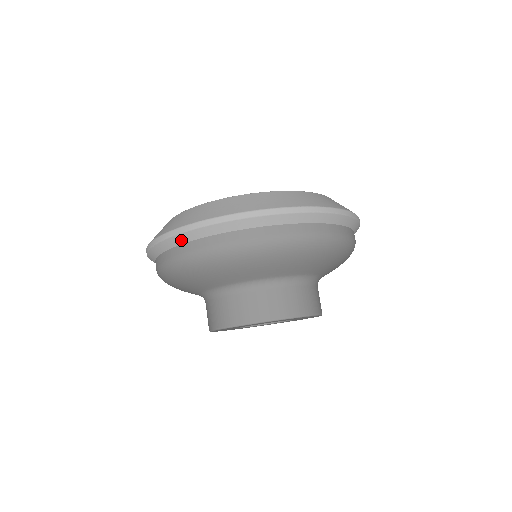
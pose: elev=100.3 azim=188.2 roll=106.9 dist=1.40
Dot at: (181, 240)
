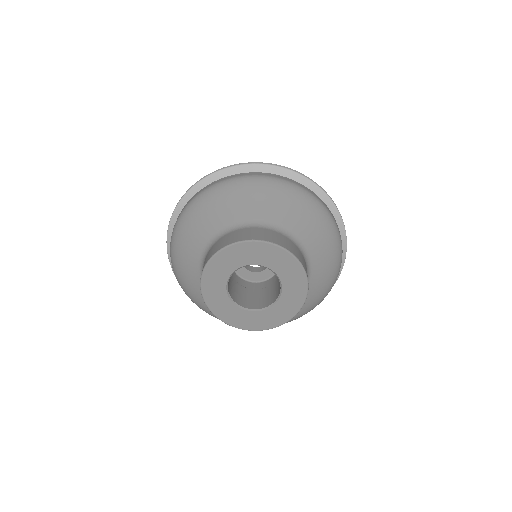
Dot at: (276, 171)
